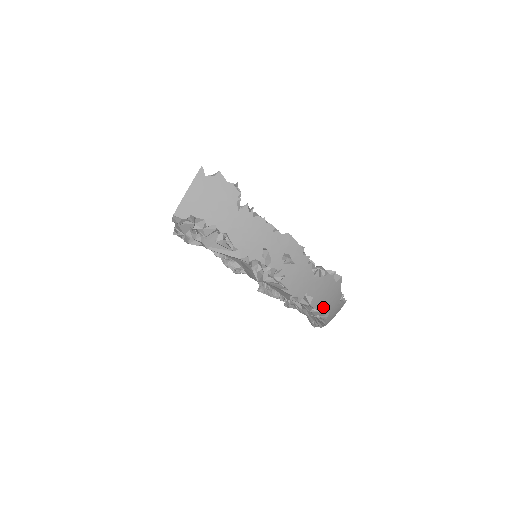
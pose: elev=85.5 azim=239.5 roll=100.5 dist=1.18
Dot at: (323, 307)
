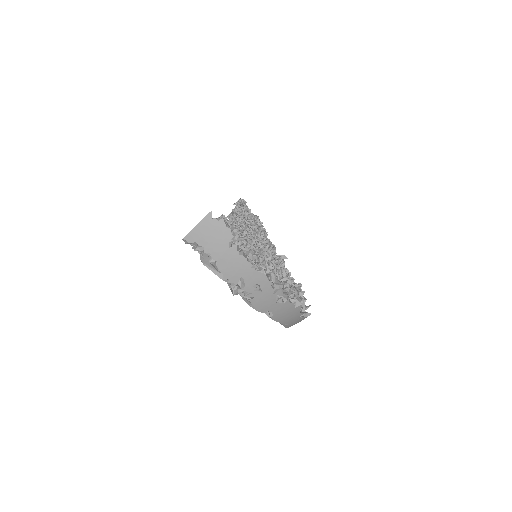
Dot at: (282, 321)
